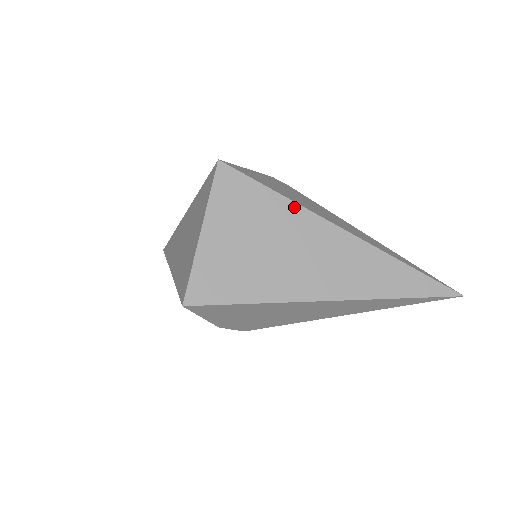
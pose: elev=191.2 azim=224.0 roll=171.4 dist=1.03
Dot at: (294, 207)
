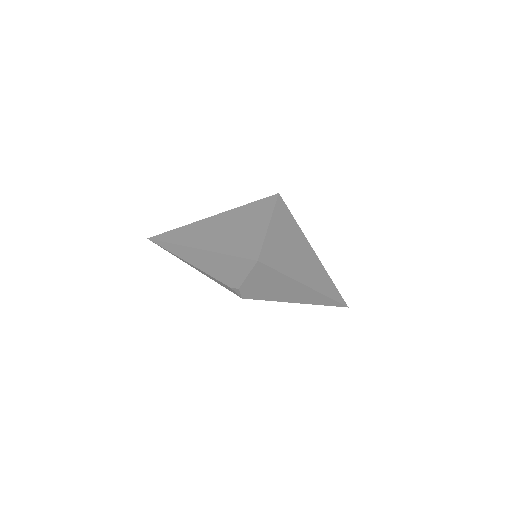
Dot at: (301, 233)
